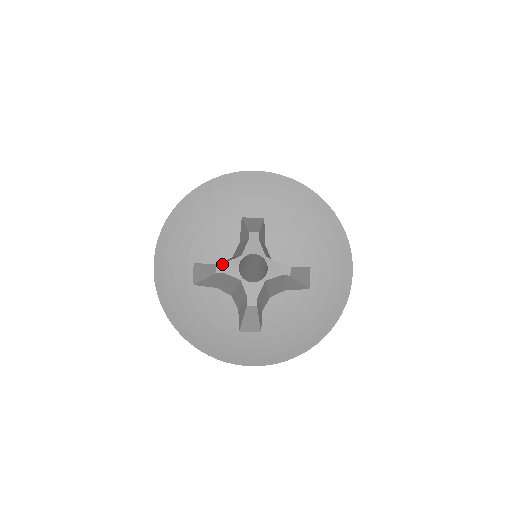
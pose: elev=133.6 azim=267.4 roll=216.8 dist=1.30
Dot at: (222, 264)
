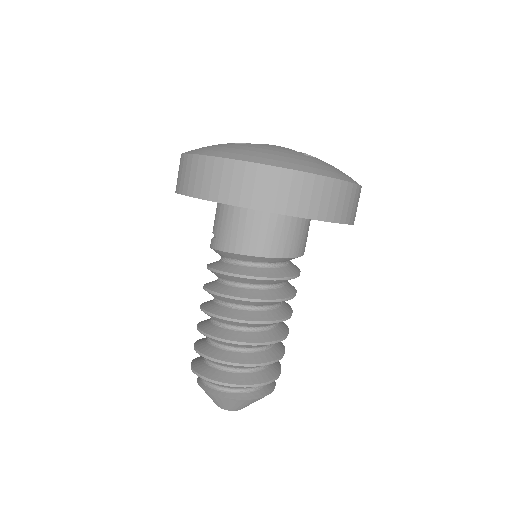
Dot at: occluded
